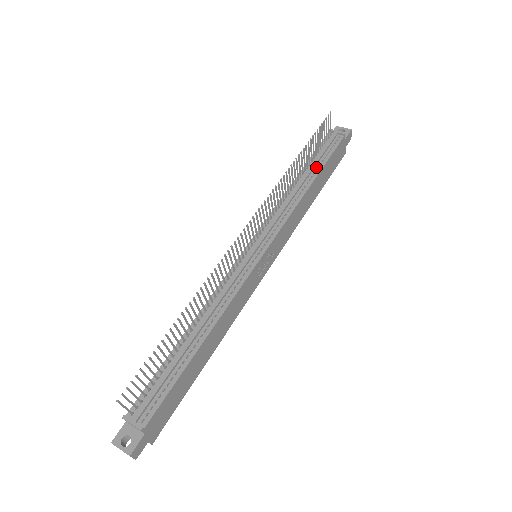
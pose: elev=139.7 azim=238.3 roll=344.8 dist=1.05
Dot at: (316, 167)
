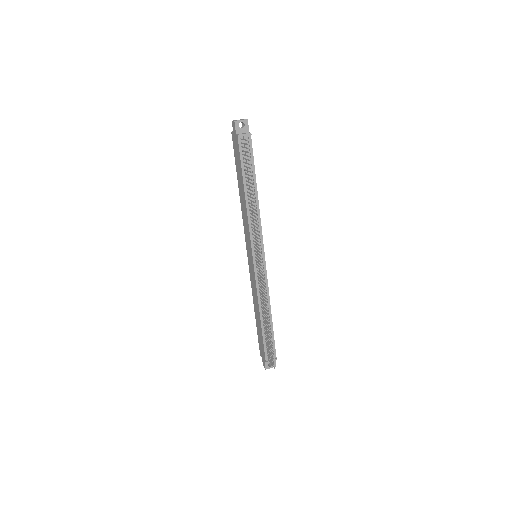
Dot at: (251, 177)
